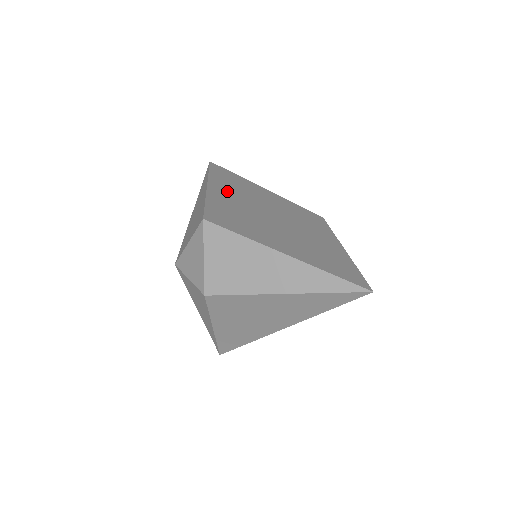
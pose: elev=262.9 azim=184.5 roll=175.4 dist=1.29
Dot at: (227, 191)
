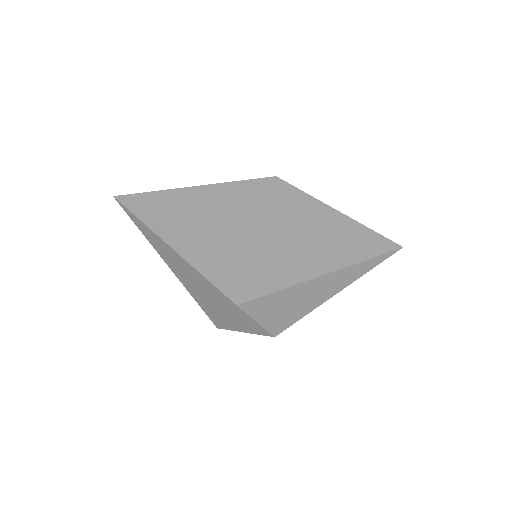
Dot at: (190, 234)
